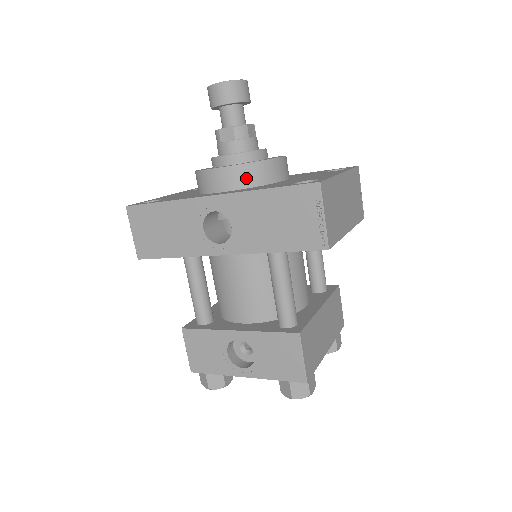
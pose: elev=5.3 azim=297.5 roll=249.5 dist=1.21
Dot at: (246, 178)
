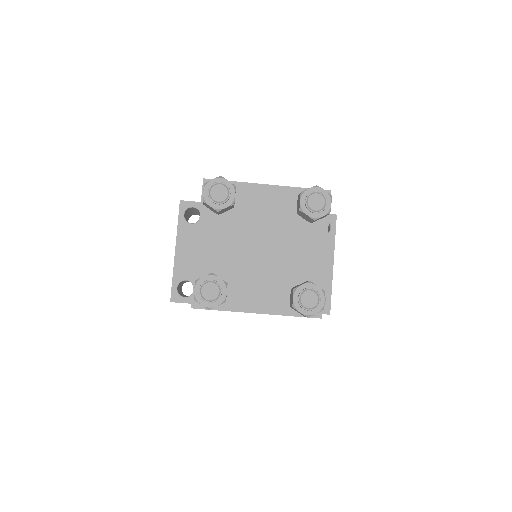
Dot at: occluded
